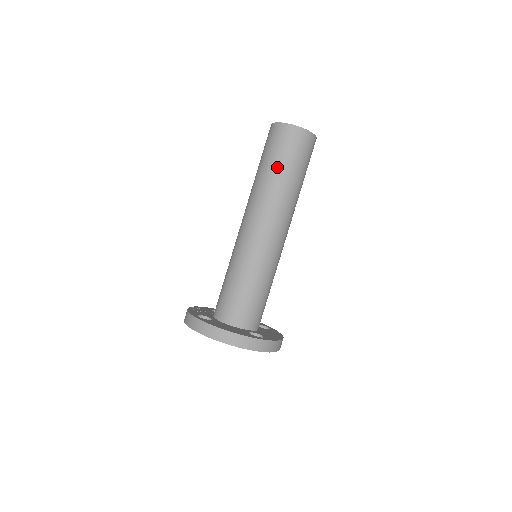
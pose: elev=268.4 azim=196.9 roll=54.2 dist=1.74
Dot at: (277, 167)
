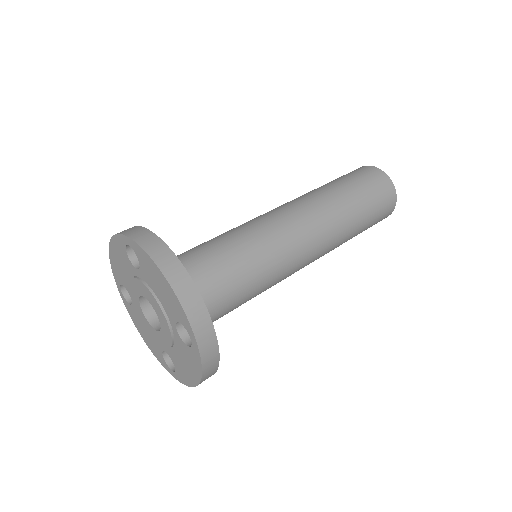
Dot at: occluded
